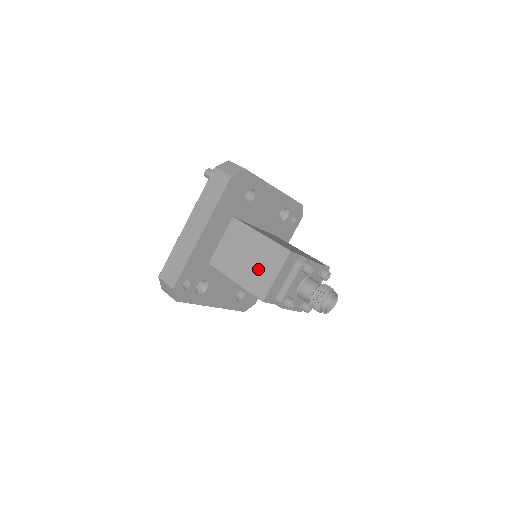
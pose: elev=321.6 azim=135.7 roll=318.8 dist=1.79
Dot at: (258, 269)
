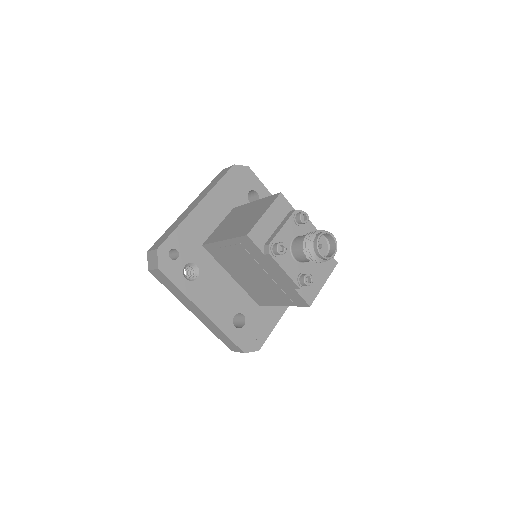
Dot at: (248, 220)
